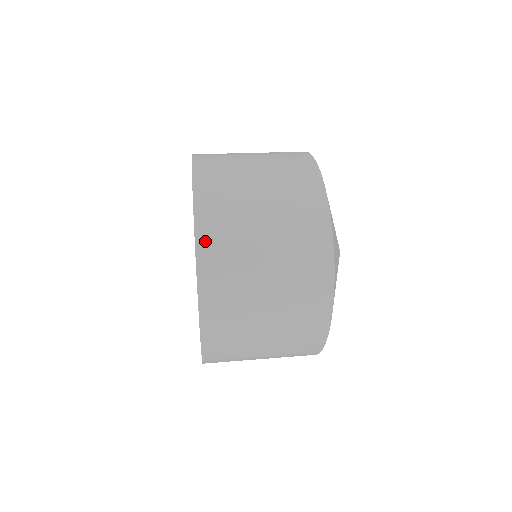
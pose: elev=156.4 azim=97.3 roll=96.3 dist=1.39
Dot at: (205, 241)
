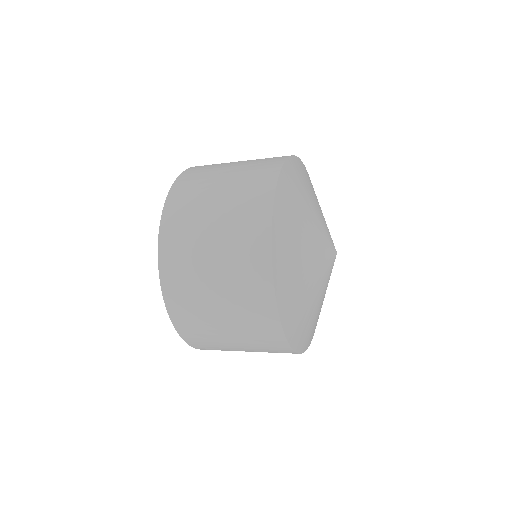
Dot at: (195, 168)
